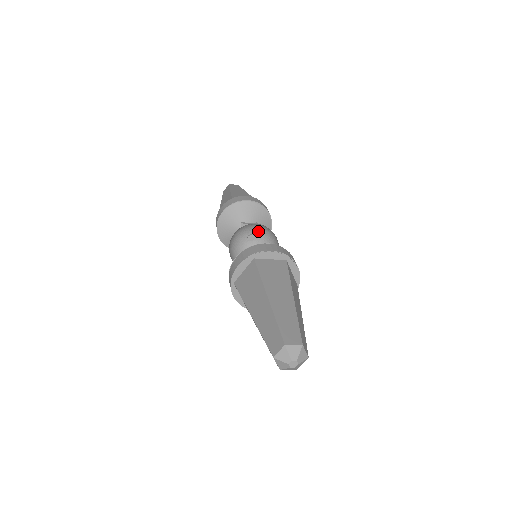
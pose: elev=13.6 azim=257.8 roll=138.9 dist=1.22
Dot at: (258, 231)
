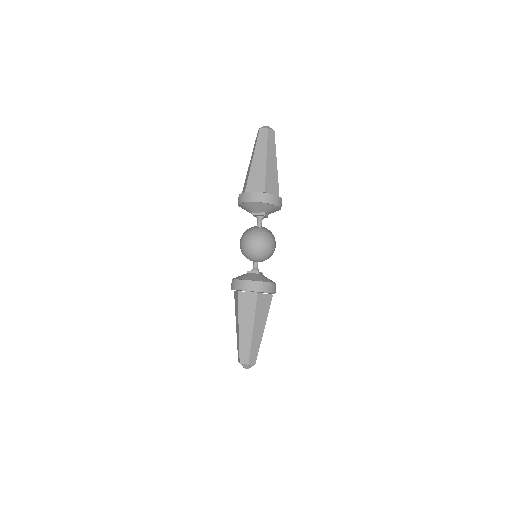
Dot at: occluded
